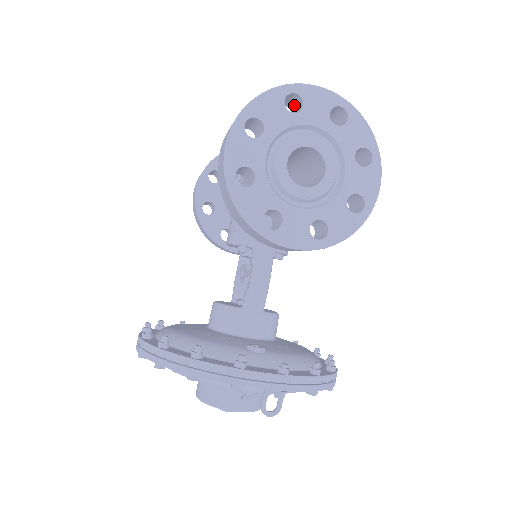
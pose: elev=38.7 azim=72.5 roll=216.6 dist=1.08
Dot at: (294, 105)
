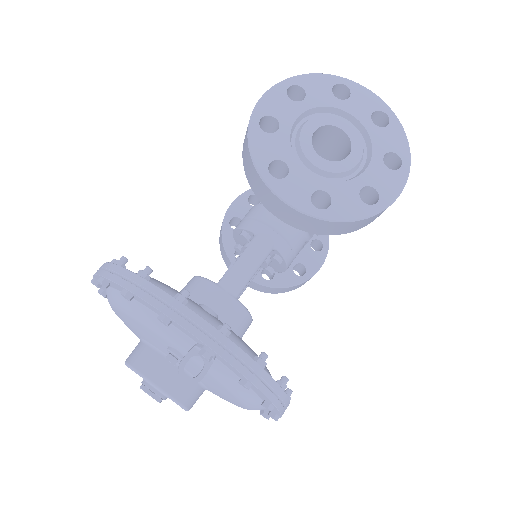
Dot at: occluded
